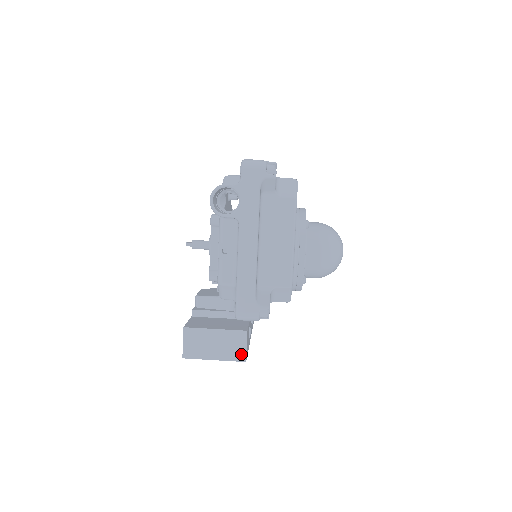
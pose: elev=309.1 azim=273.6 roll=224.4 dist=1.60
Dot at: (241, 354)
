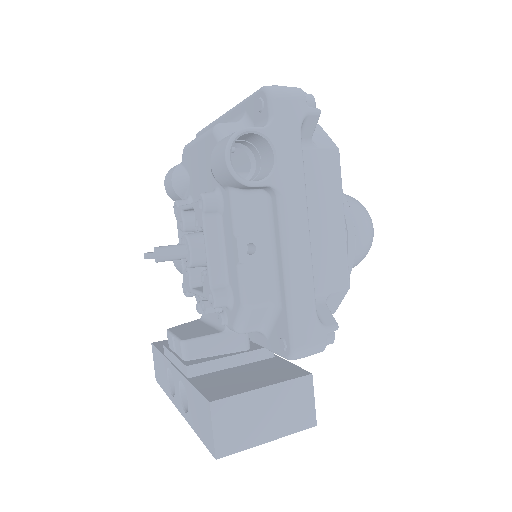
Dot at: (308, 415)
